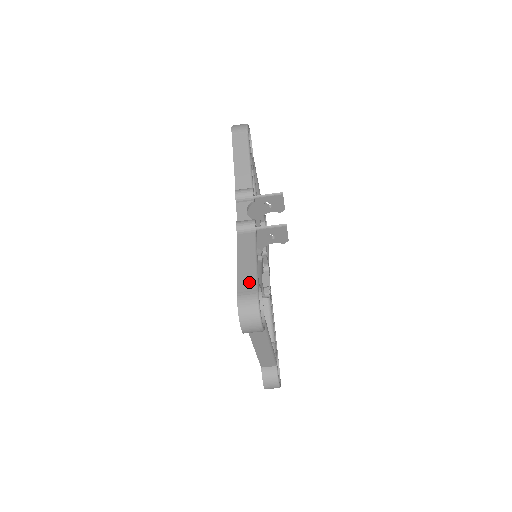
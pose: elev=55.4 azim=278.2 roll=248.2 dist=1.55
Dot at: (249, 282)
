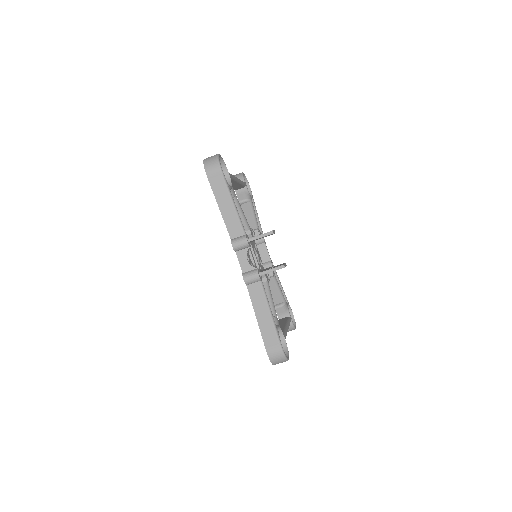
Dot at: (271, 336)
